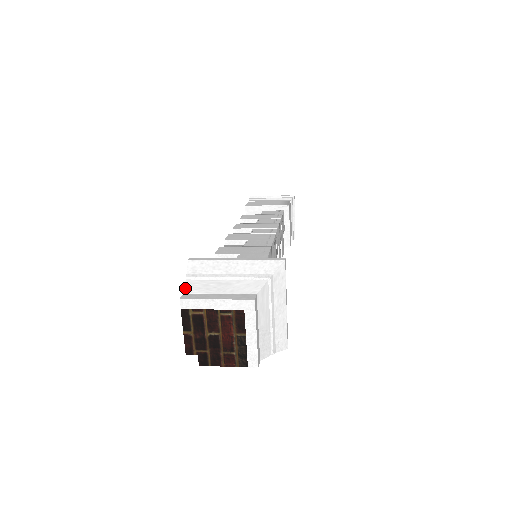
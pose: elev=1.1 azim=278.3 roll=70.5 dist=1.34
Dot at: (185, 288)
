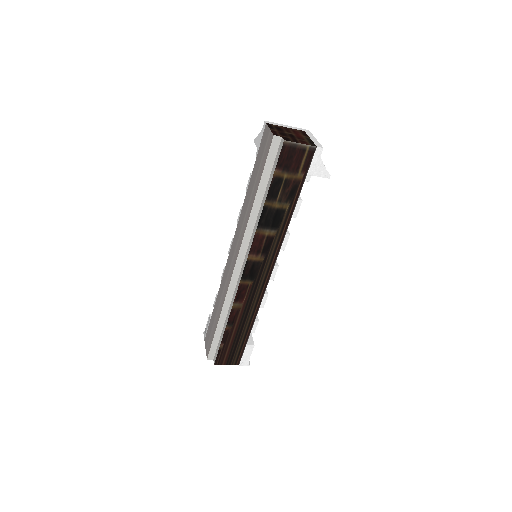
Dot at: (262, 131)
